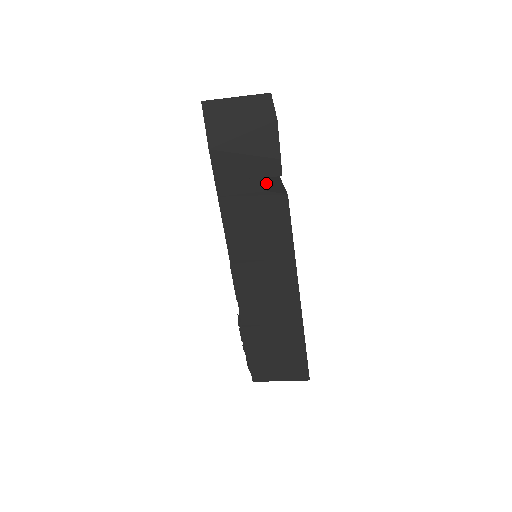
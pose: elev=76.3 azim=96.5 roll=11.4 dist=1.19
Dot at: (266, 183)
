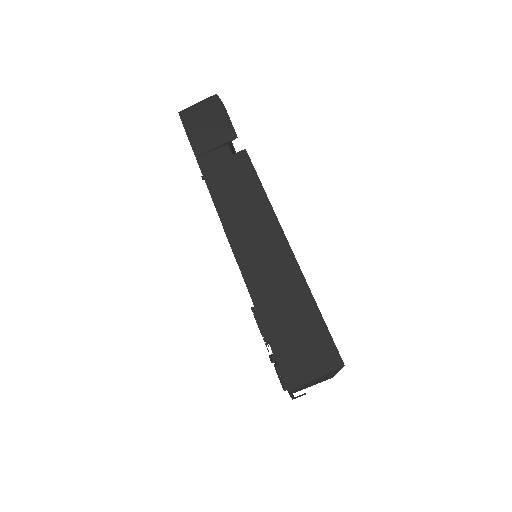
Dot at: (231, 153)
